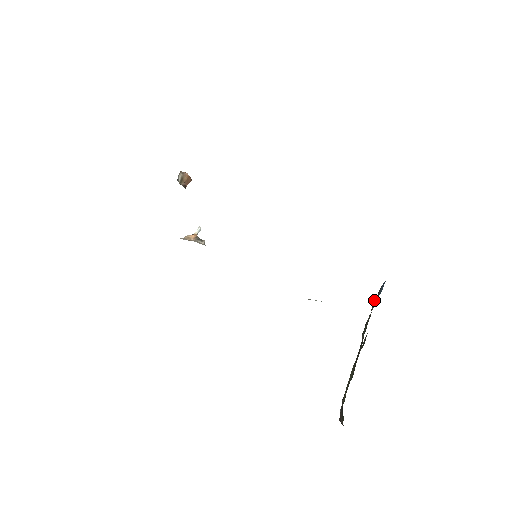
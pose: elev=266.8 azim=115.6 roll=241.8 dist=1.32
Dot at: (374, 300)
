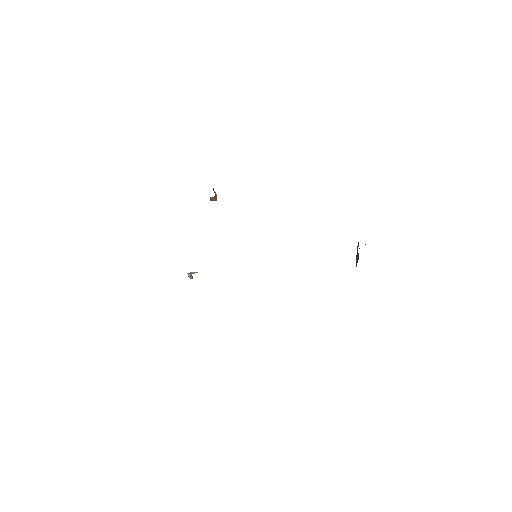
Dot at: (356, 259)
